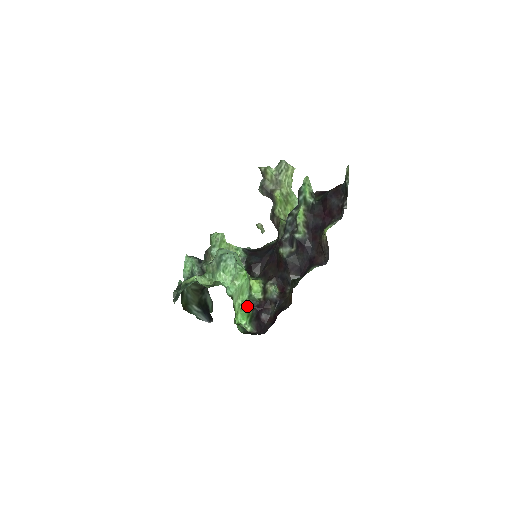
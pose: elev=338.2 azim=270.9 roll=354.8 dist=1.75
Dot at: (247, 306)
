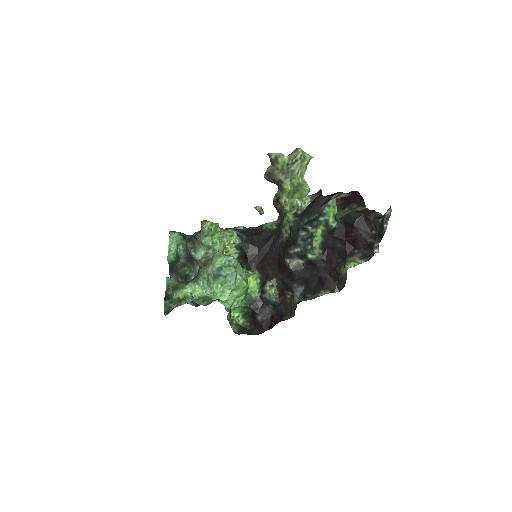
Dot at: (242, 306)
